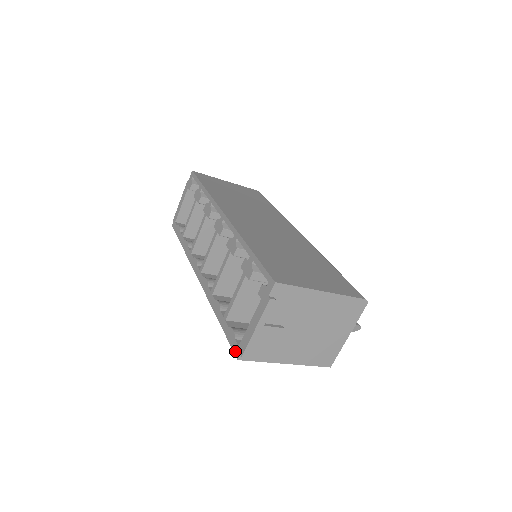
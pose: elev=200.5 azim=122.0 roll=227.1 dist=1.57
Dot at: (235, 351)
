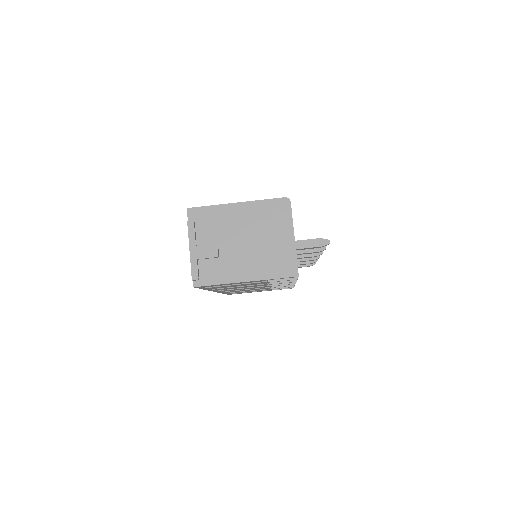
Dot at: occluded
